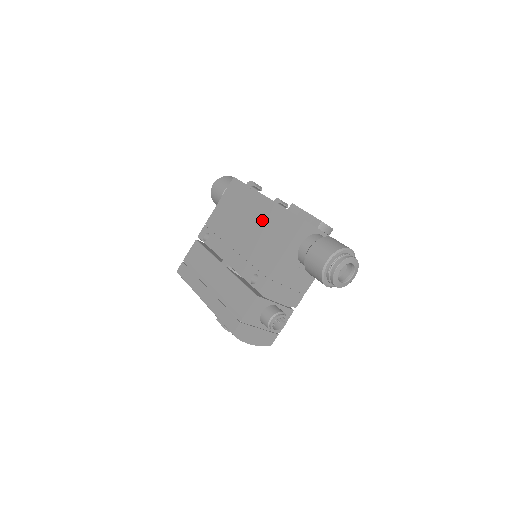
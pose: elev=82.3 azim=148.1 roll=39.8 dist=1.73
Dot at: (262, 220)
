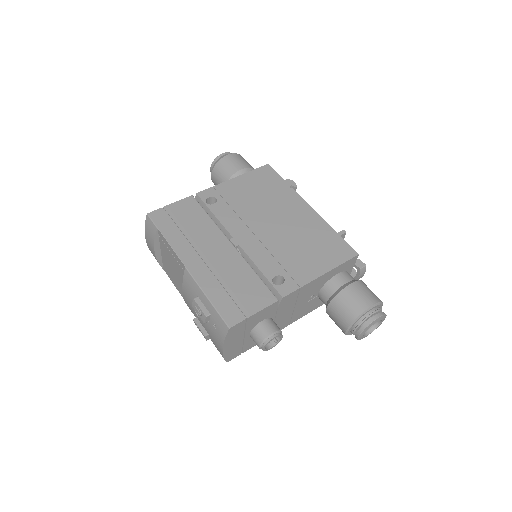
Dot at: (302, 225)
